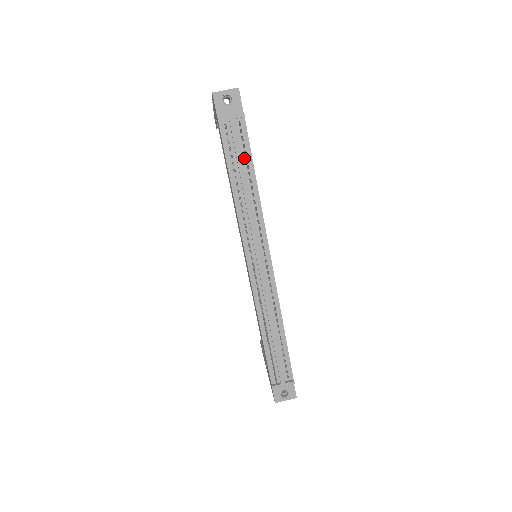
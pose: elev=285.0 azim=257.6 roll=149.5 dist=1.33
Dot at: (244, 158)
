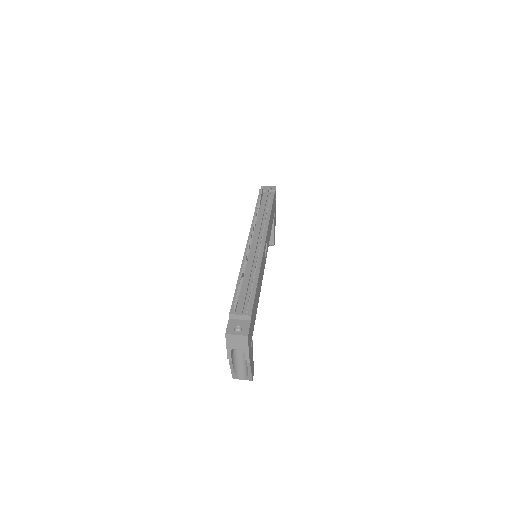
Dot at: (268, 203)
